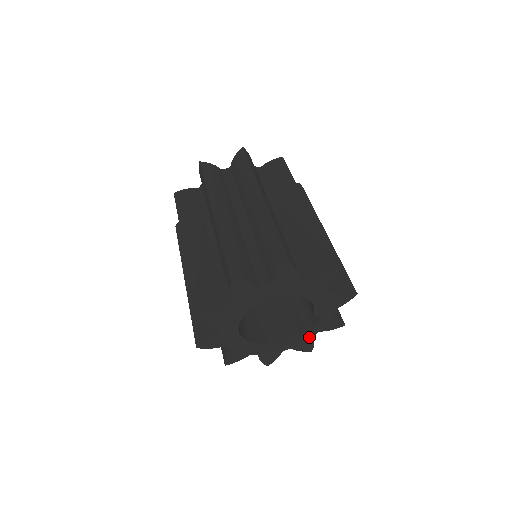
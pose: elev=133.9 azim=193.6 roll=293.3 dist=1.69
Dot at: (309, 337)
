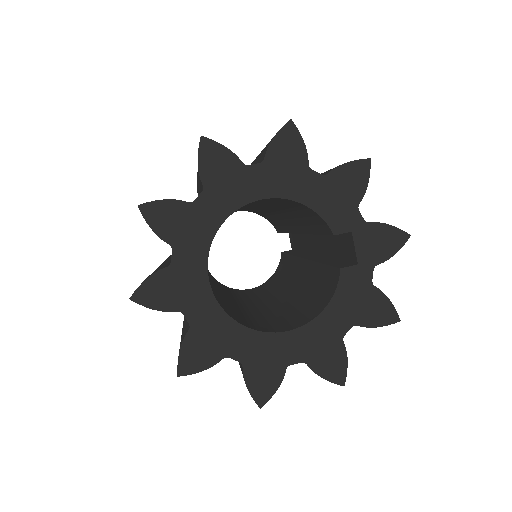
Dot at: (366, 286)
